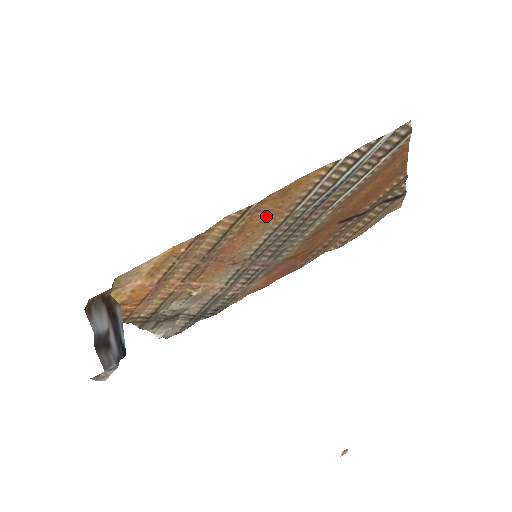
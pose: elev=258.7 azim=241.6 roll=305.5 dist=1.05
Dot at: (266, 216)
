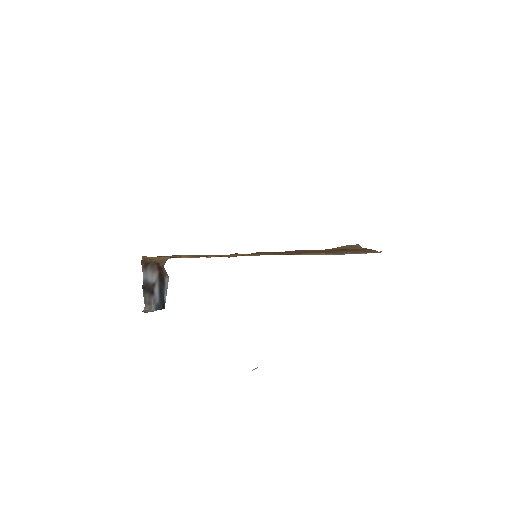
Dot at: occluded
